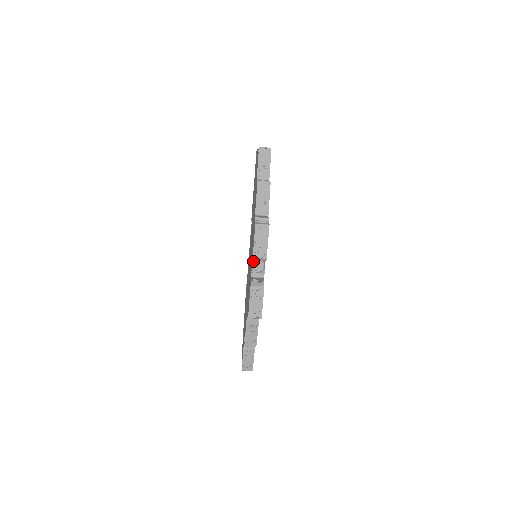
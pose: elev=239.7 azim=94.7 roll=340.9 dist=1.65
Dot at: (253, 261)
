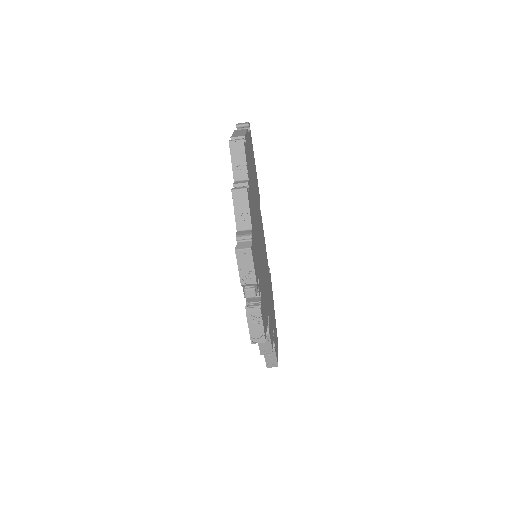
Dot at: (243, 286)
